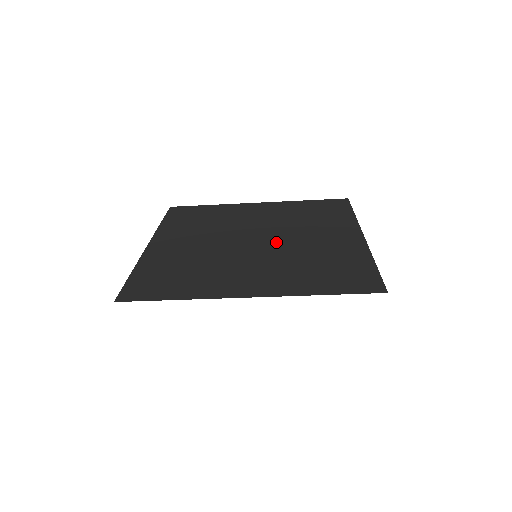
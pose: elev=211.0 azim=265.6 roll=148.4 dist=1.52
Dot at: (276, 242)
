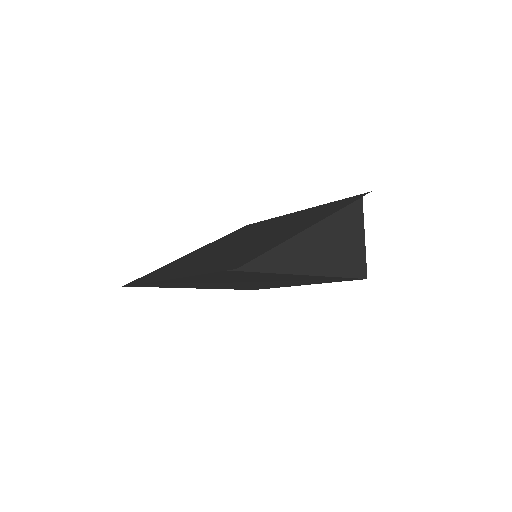
Dot at: (251, 240)
